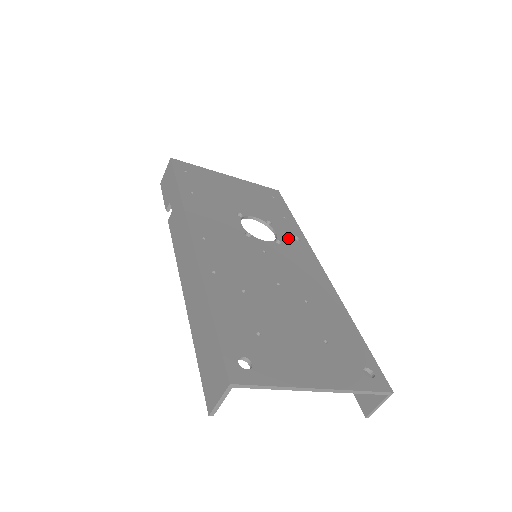
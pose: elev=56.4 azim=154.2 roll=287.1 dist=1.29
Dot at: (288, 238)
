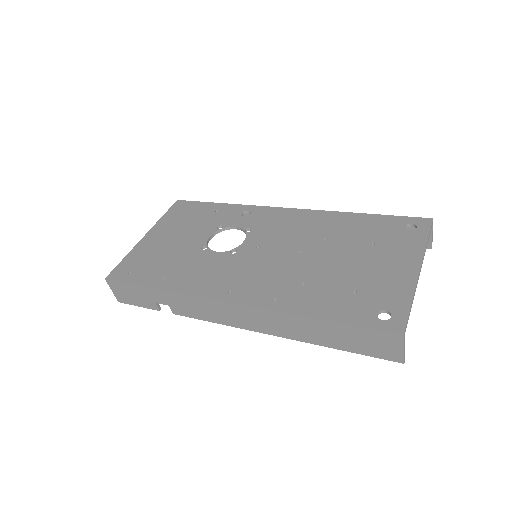
Dot at: (245, 220)
